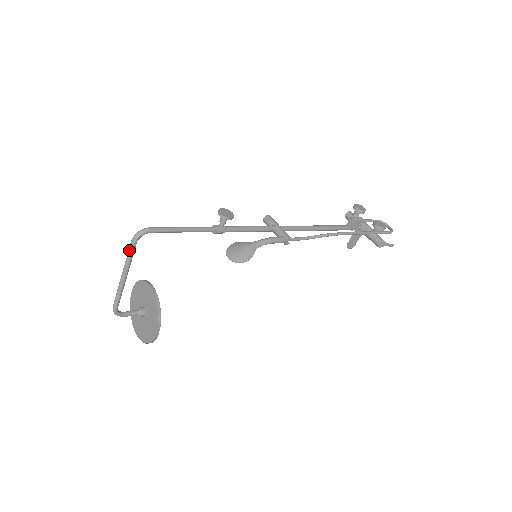
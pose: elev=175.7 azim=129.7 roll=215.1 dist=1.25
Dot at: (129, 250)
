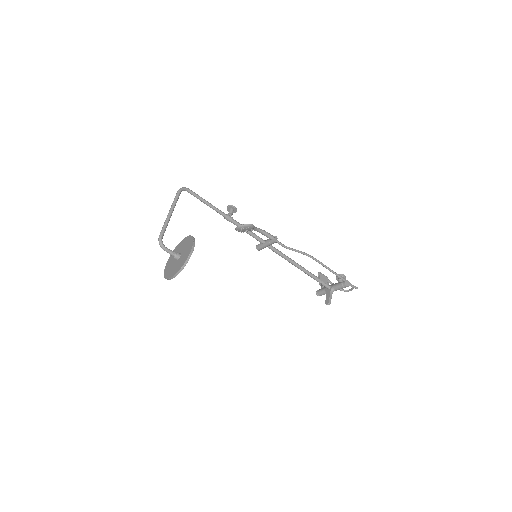
Dot at: (176, 196)
